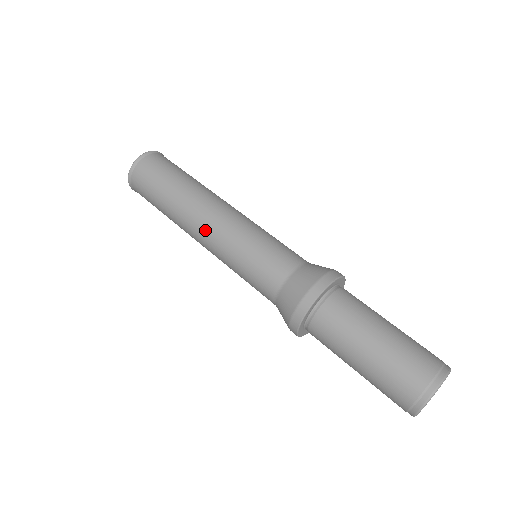
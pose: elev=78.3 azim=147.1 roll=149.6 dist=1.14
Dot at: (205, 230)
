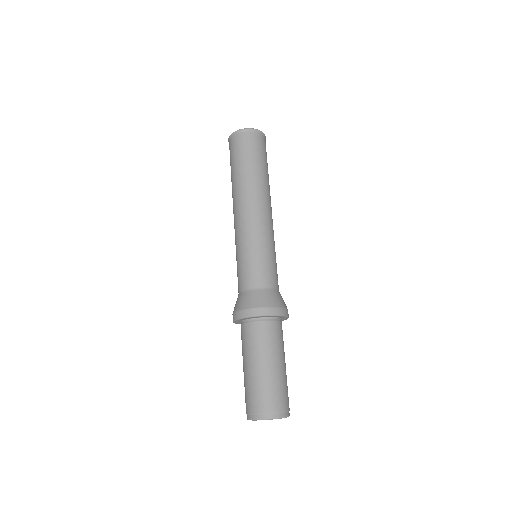
Dot at: (238, 216)
